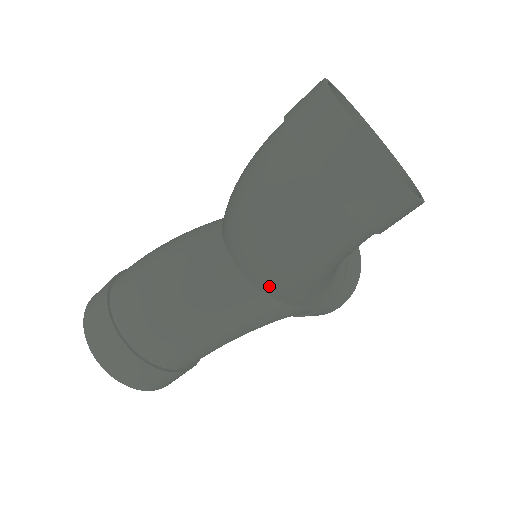
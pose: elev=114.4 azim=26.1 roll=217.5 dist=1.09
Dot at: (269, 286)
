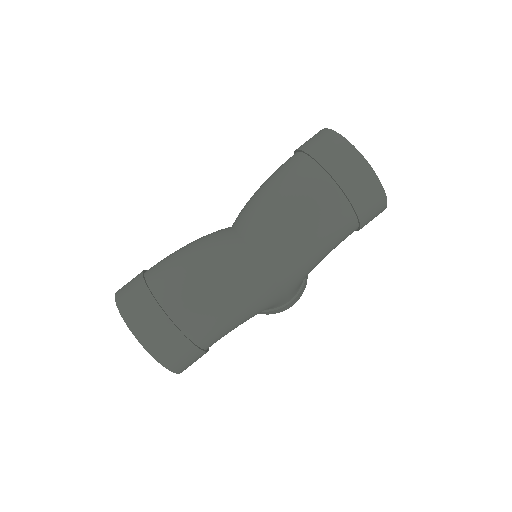
Dot at: (283, 272)
